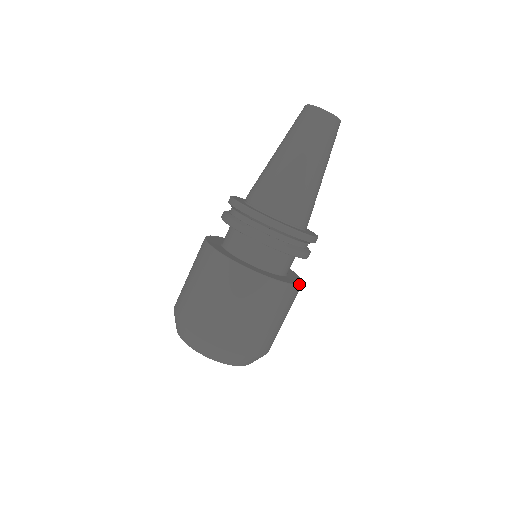
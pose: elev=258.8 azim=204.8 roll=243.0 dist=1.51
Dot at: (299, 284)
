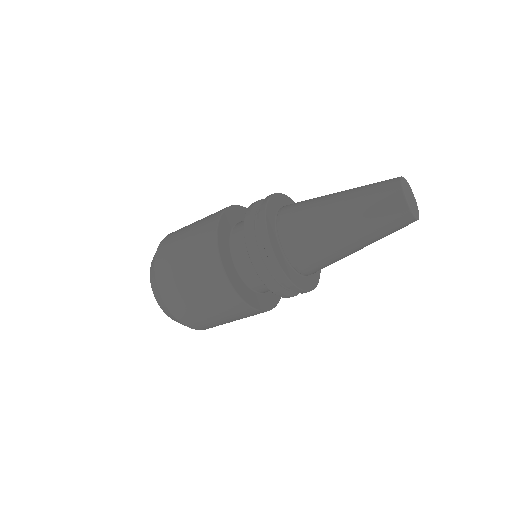
Dot at: occluded
